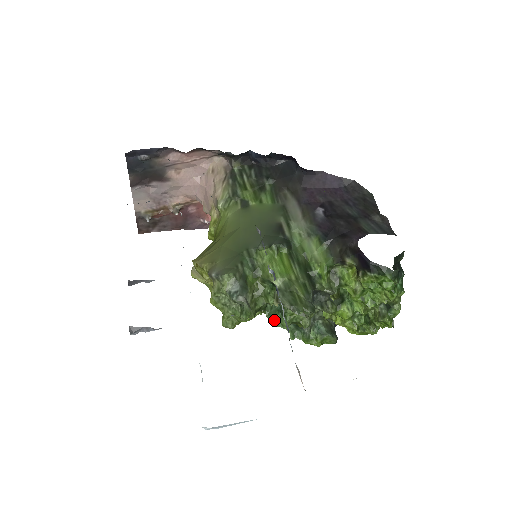
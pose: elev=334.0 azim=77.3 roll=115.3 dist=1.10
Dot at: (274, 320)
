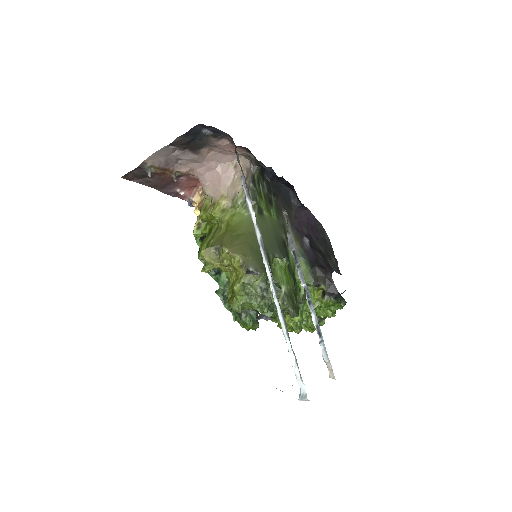
Dot at: (261, 312)
